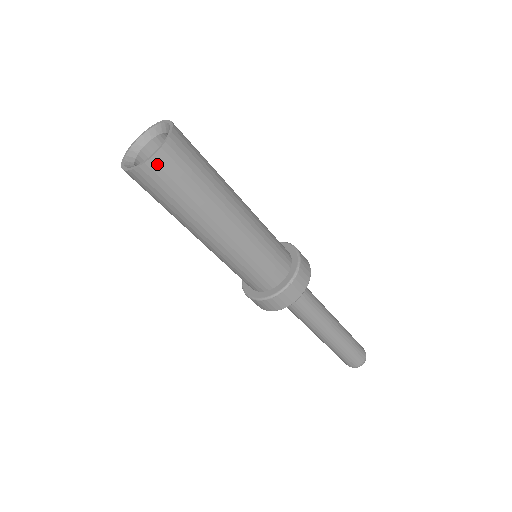
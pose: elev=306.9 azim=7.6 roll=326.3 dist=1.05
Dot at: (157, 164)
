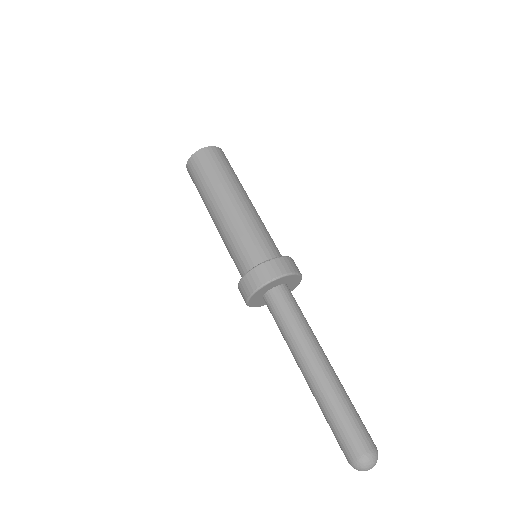
Dot at: (197, 156)
